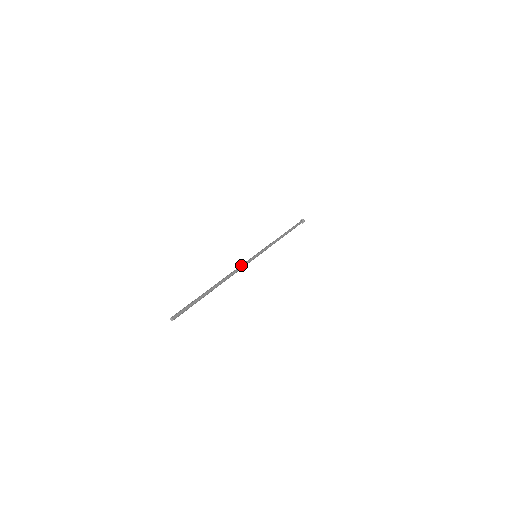
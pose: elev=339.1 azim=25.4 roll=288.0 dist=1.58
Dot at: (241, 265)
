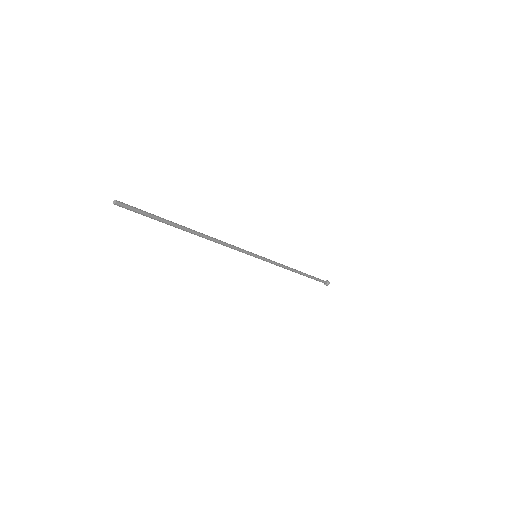
Dot at: (232, 245)
